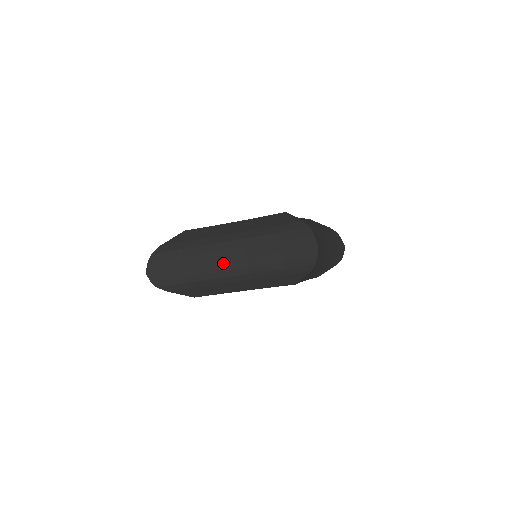
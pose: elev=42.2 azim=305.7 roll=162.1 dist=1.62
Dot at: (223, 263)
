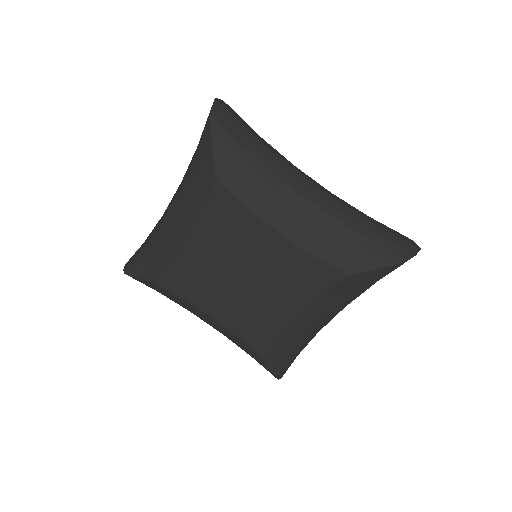
Dot at: (305, 178)
